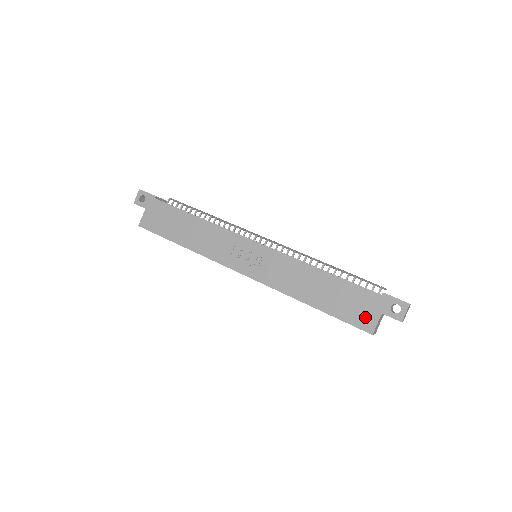
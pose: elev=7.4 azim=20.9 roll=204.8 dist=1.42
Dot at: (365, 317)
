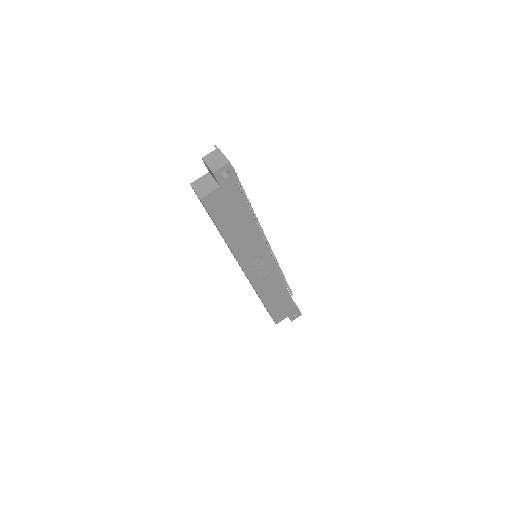
Dot at: (281, 316)
